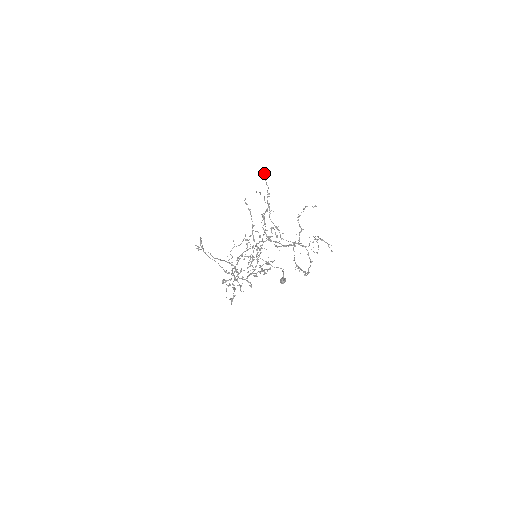
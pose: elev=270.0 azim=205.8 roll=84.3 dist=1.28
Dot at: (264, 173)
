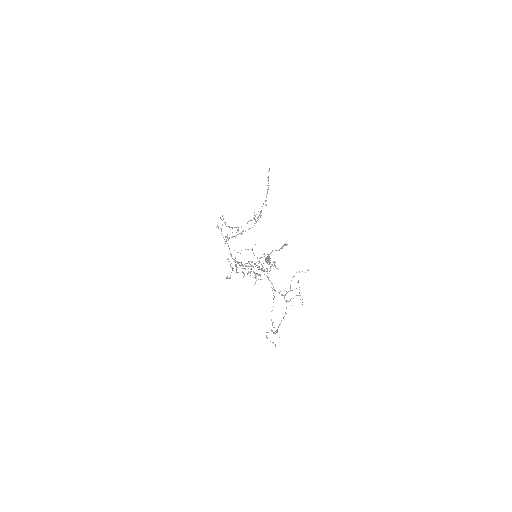
Dot at: (285, 244)
